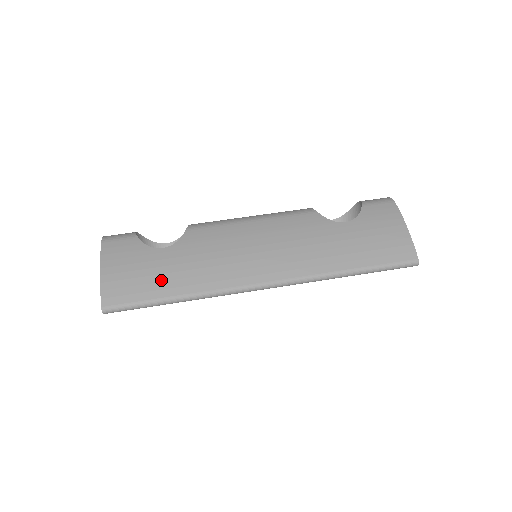
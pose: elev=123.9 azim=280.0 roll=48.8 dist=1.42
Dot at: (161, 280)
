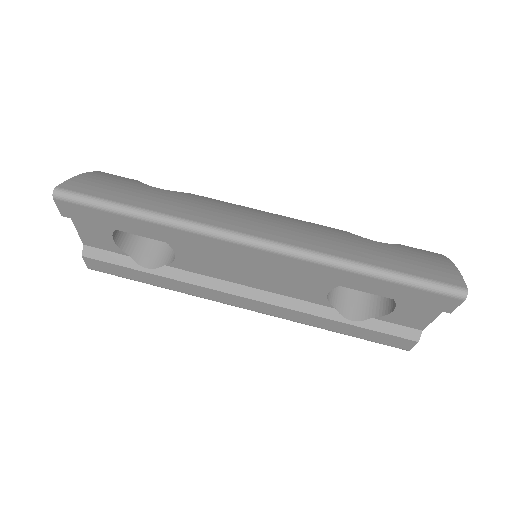
Dot at: (138, 196)
